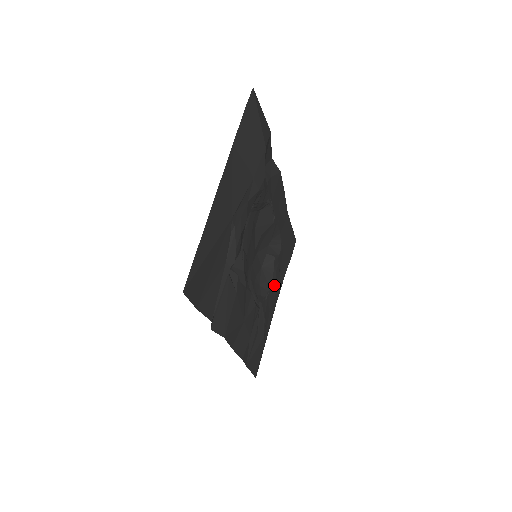
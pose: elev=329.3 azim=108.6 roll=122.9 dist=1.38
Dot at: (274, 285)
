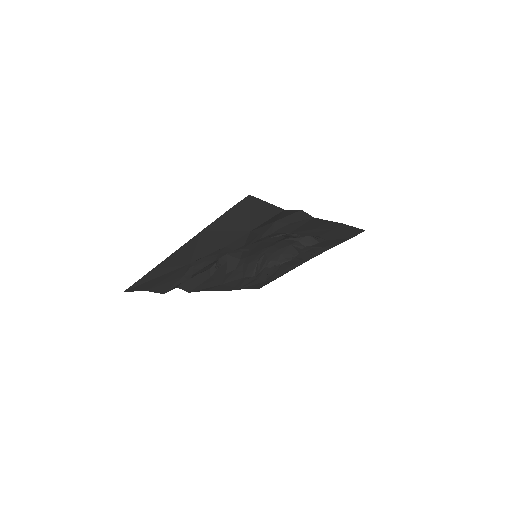
Dot at: (301, 257)
